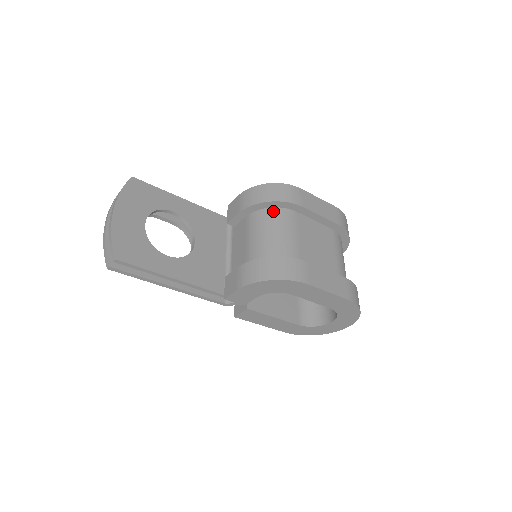
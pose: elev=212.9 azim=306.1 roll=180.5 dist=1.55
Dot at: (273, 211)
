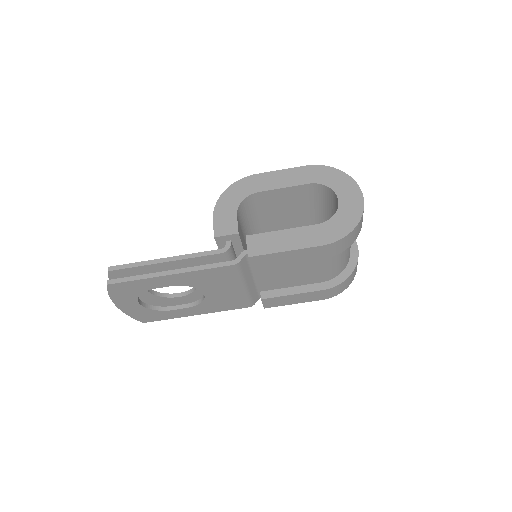
Dot at: occluded
